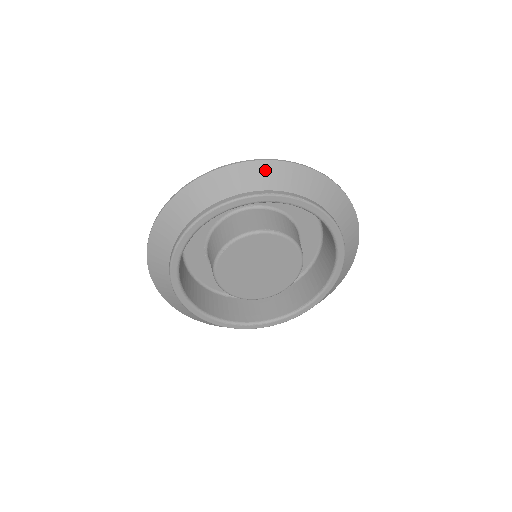
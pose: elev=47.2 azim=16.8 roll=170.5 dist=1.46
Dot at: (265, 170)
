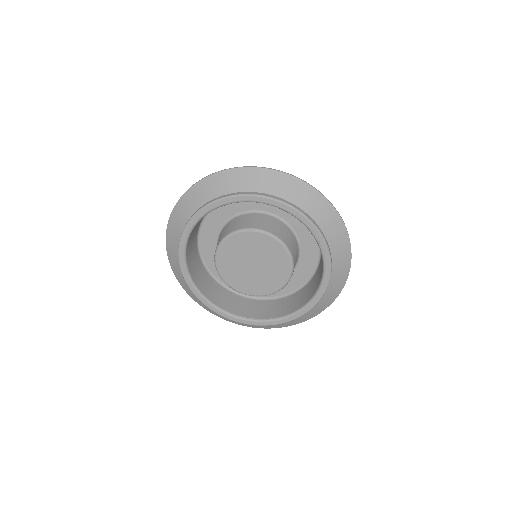
Dot at: (329, 214)
